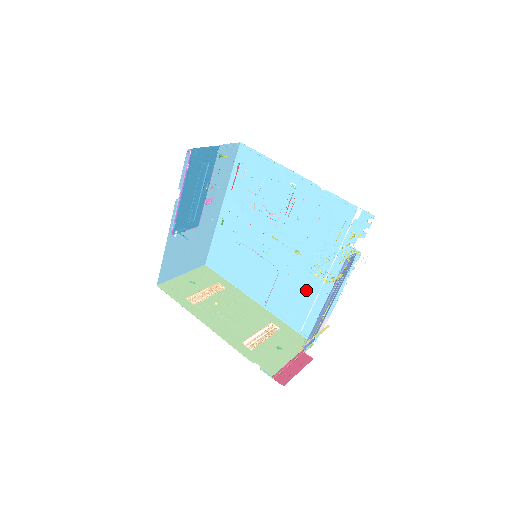
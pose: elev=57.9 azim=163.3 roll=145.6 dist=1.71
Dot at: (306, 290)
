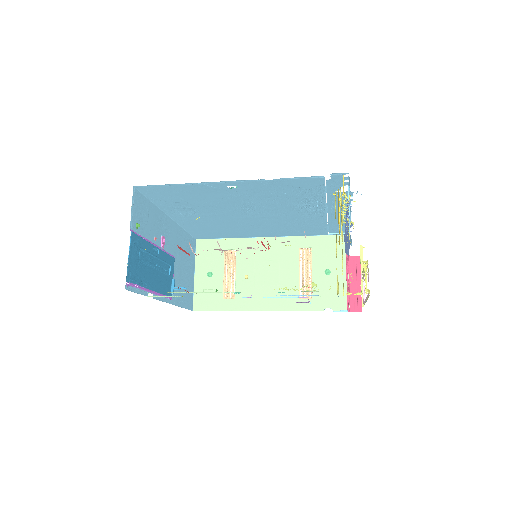
Dot at: (313, 221)
